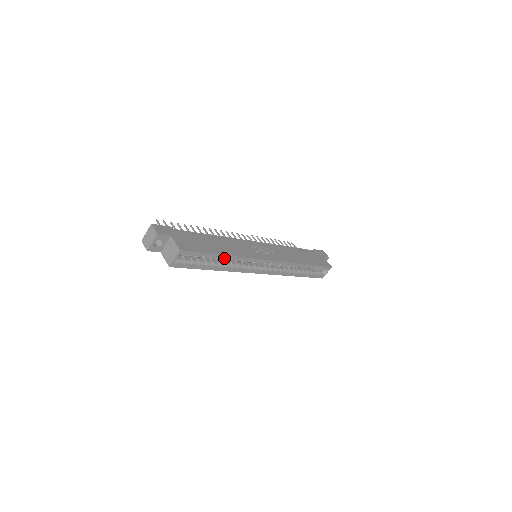
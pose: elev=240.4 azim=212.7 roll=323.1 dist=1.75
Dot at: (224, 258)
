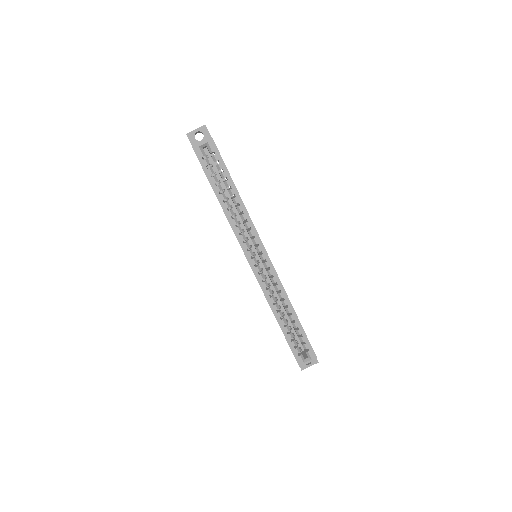
Dot at: (235, 197)
